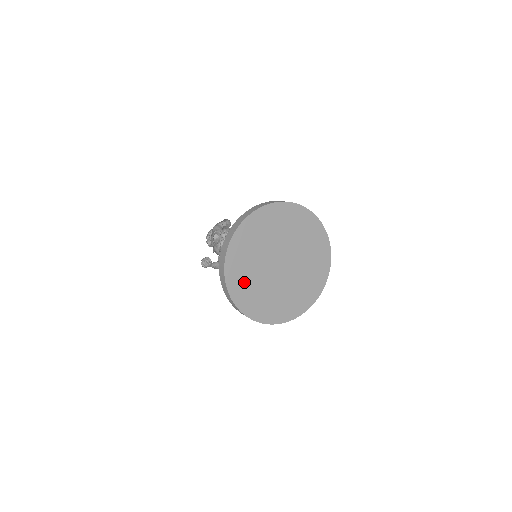
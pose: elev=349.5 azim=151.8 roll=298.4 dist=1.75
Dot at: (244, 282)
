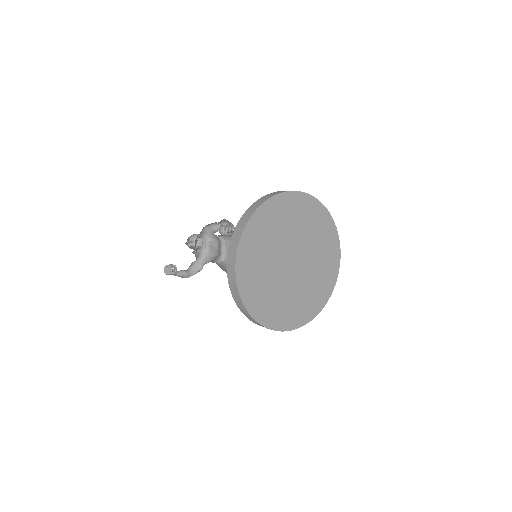
Dot at: (254, 257)
